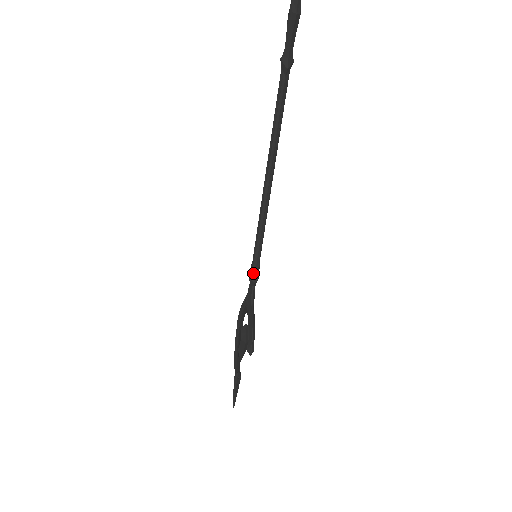
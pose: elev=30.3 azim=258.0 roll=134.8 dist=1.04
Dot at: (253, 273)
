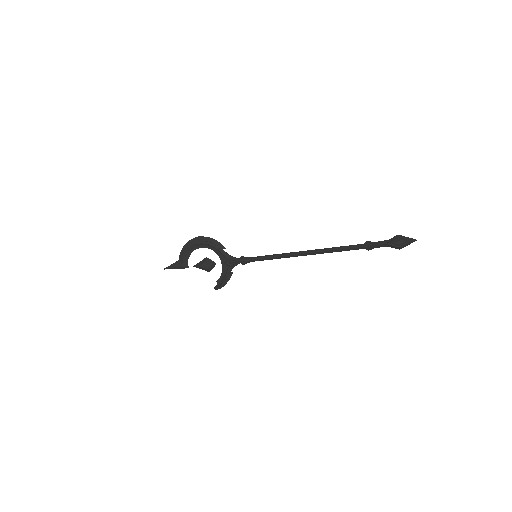
Dot at: occluded
